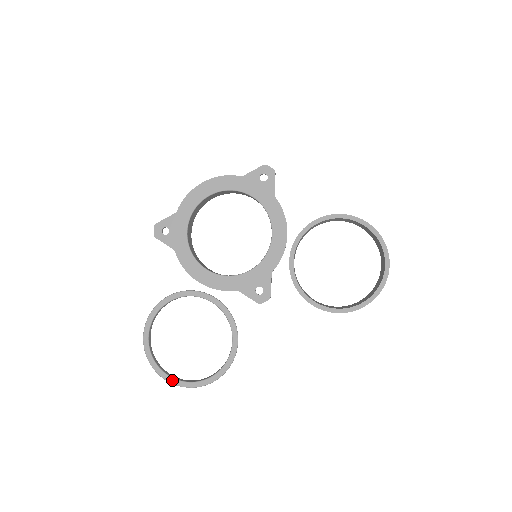
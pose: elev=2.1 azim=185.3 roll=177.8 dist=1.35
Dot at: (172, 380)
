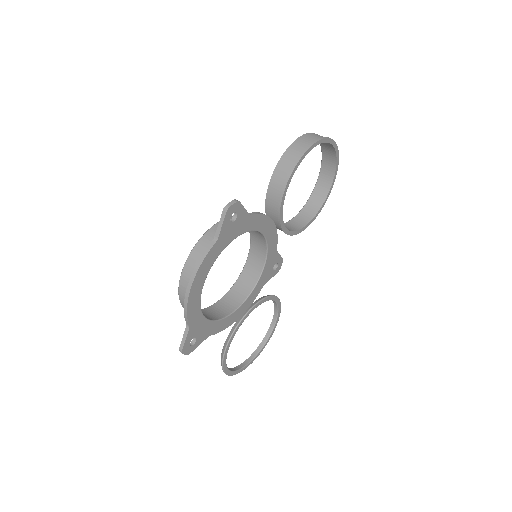
Dot at: occluded
